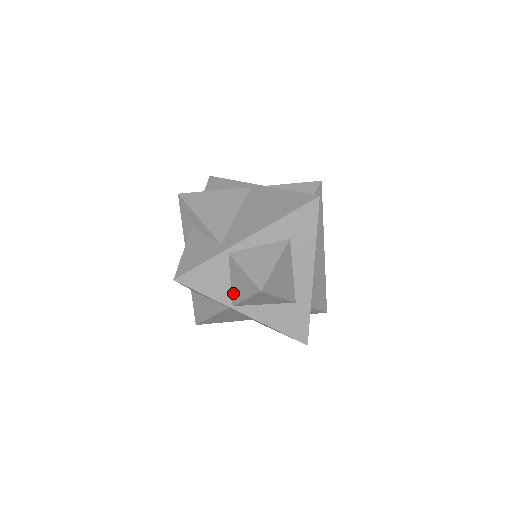
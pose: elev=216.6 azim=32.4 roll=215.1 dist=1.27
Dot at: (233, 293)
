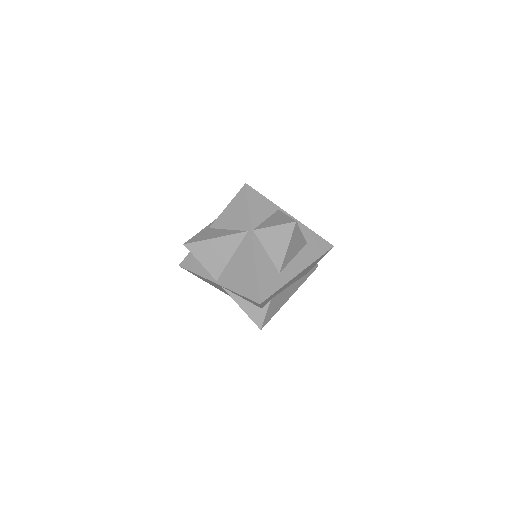
Dot at: (262, 224)
